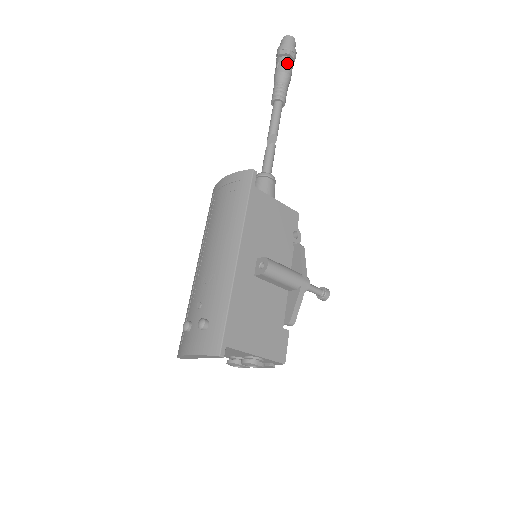
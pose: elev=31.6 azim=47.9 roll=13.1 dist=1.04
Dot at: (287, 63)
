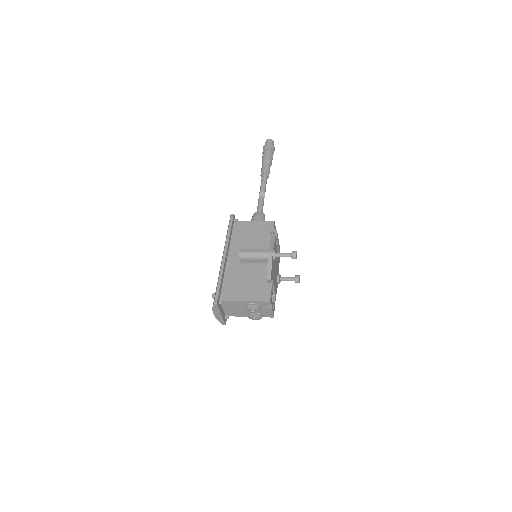
Dot at: (265, 154)
